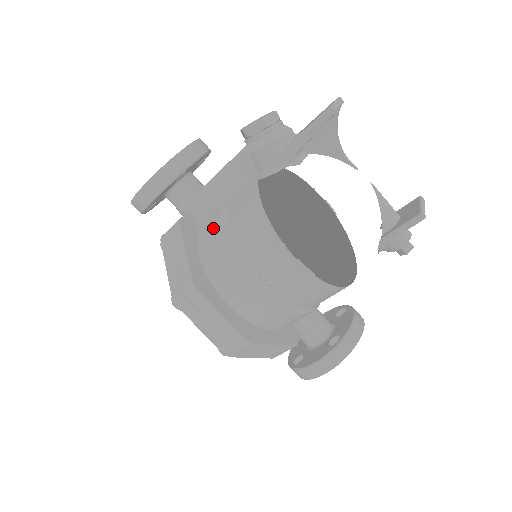
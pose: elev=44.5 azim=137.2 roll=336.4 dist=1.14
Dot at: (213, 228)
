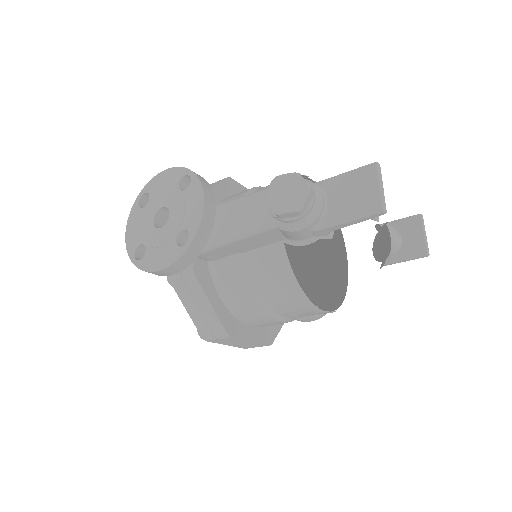
Dot at: (233, 278)
